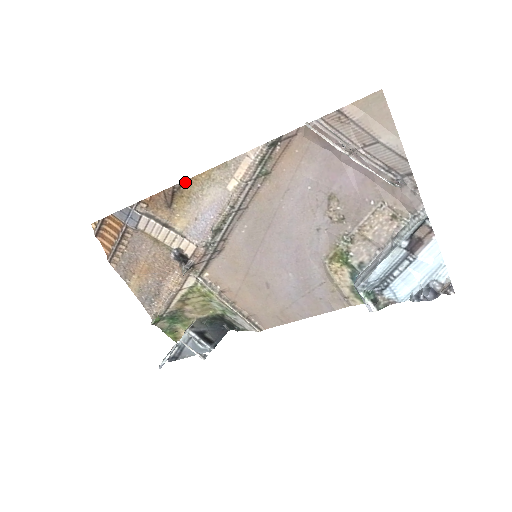
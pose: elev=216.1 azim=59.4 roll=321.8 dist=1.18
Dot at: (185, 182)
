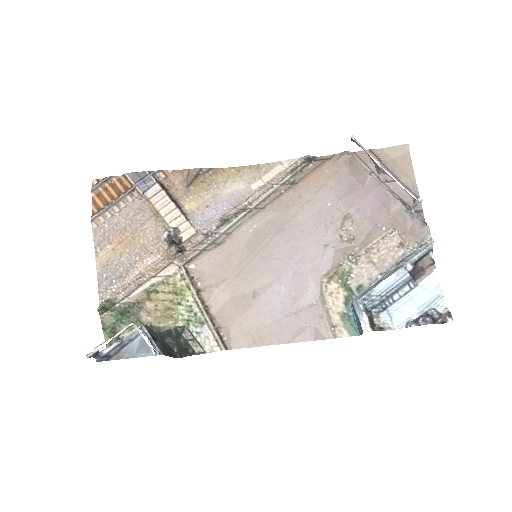
Dot at: (213, 170)
